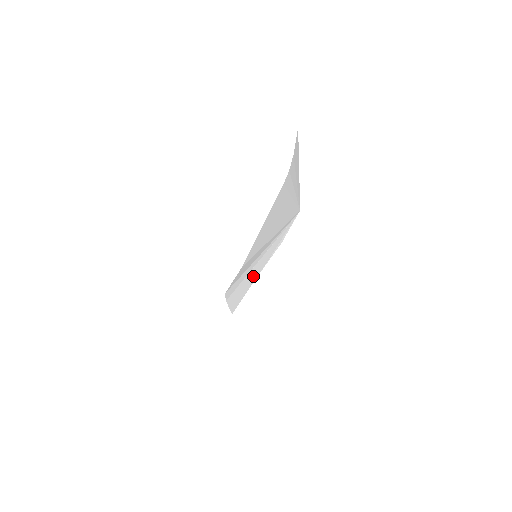
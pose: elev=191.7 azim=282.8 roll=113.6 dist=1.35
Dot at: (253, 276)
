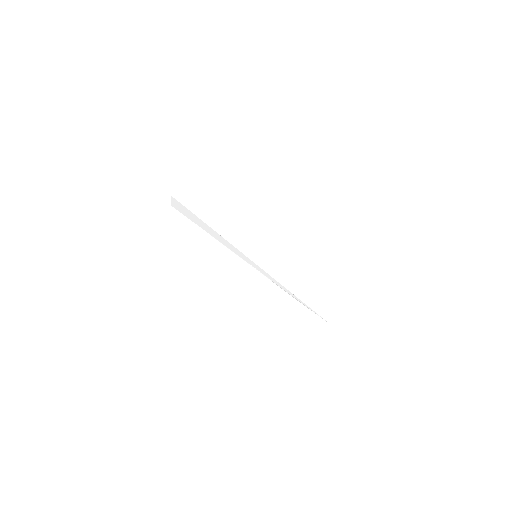
Dot at: (241, 256)
